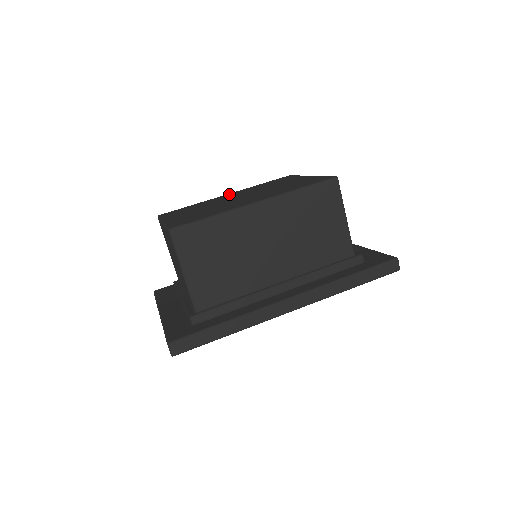
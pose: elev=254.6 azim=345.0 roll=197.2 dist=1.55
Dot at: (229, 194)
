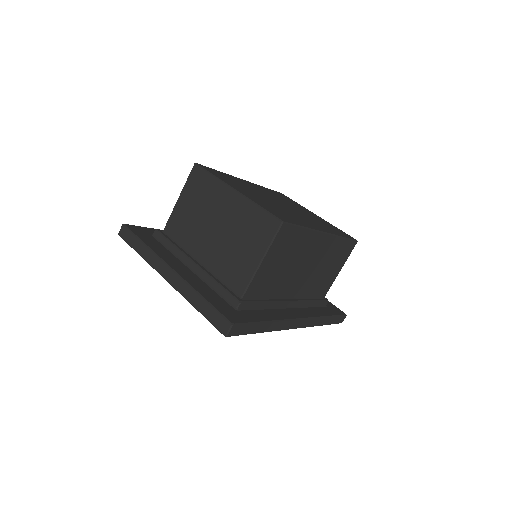
Dot at: (250, 183)
